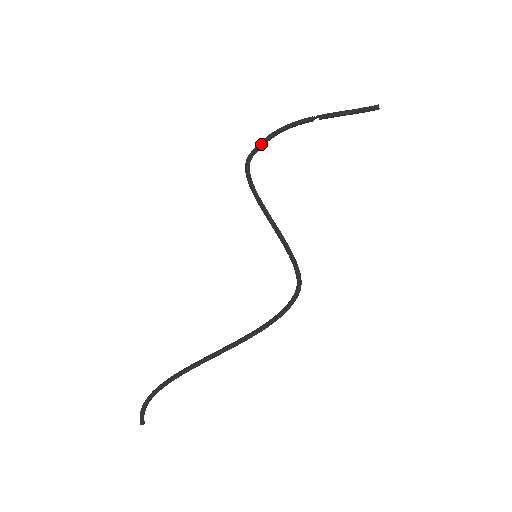
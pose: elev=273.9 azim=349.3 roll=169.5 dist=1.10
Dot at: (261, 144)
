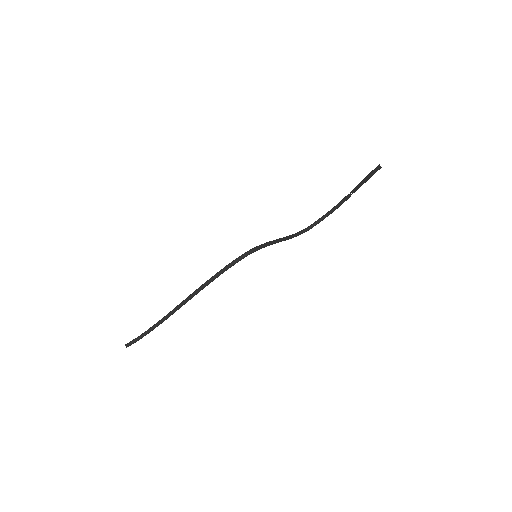
Dot at: (320, 218)
